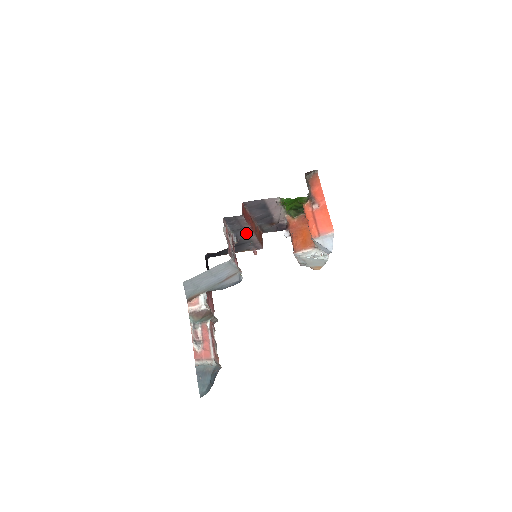
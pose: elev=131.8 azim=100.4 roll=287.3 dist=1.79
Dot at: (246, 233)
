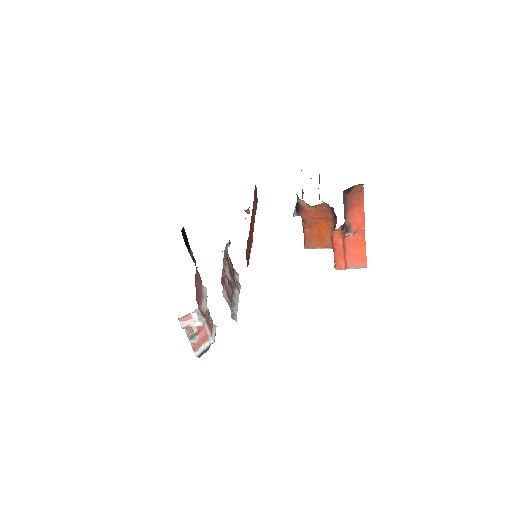
Dot at: occluded
